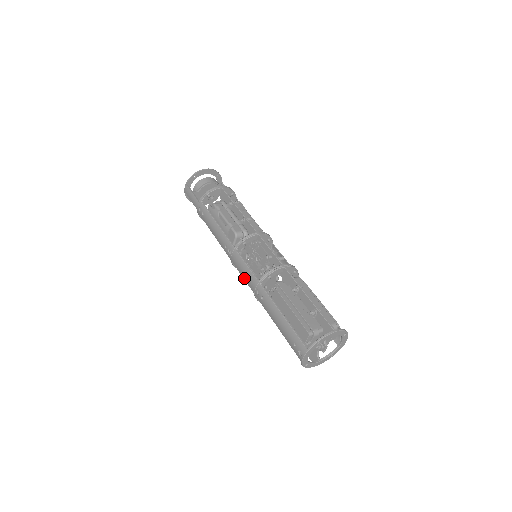
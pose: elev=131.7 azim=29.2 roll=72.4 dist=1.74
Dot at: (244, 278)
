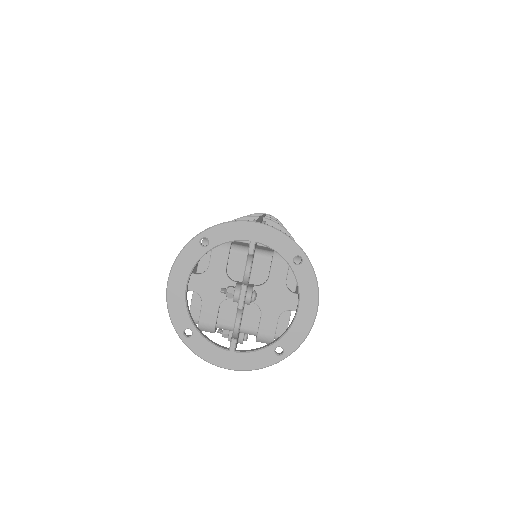
Dot at: occluded
